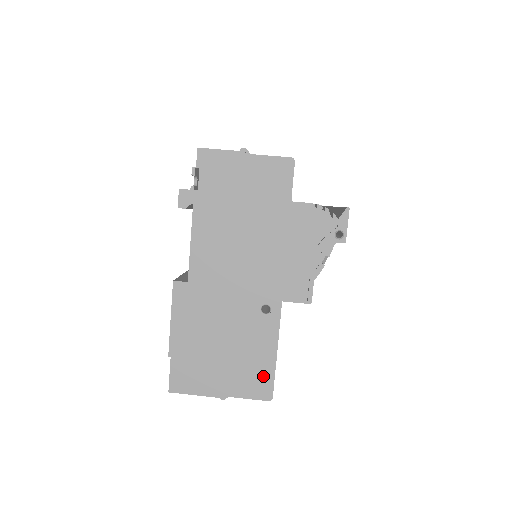
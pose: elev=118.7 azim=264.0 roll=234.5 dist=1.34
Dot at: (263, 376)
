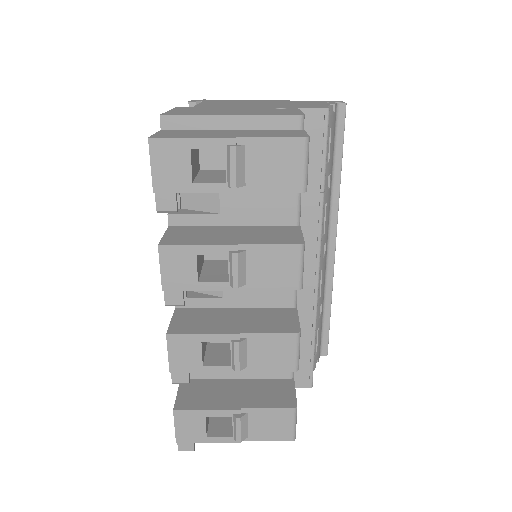
Dot at: (290, 132)
